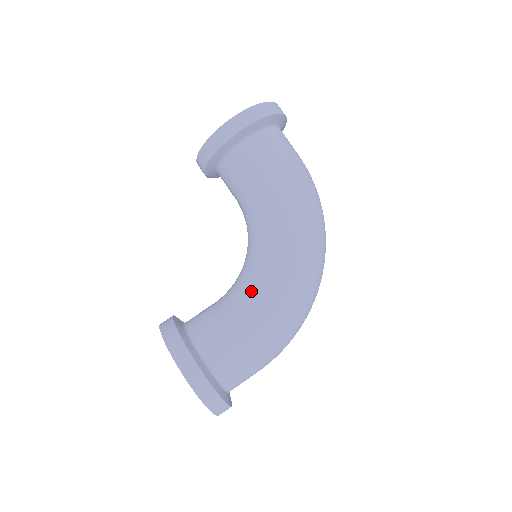
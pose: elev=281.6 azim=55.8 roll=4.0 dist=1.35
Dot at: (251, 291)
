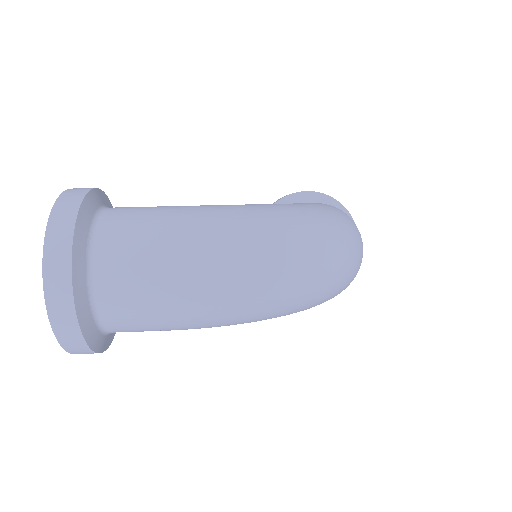
Dot at: occluded
